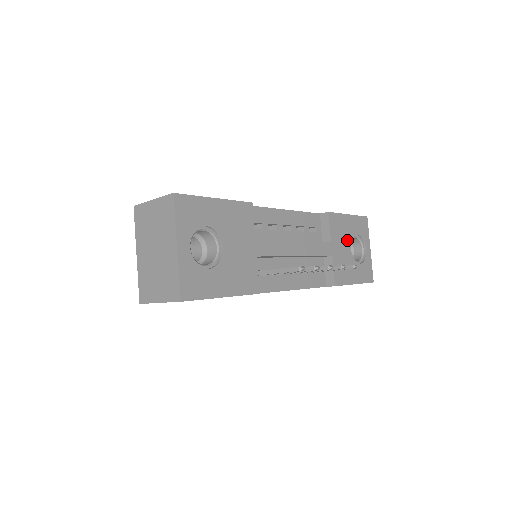
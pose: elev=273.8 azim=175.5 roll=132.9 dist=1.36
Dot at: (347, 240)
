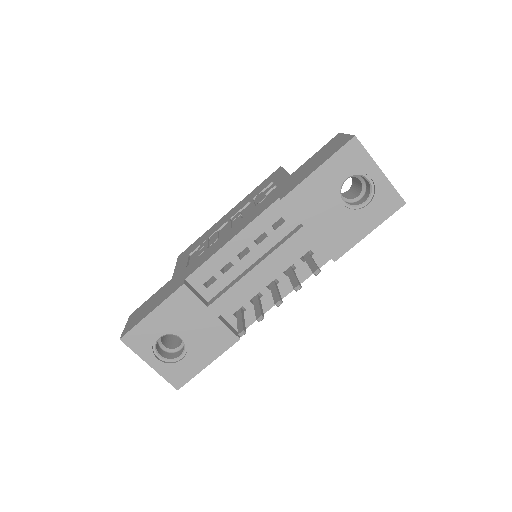
Dot at: (330, 200)
